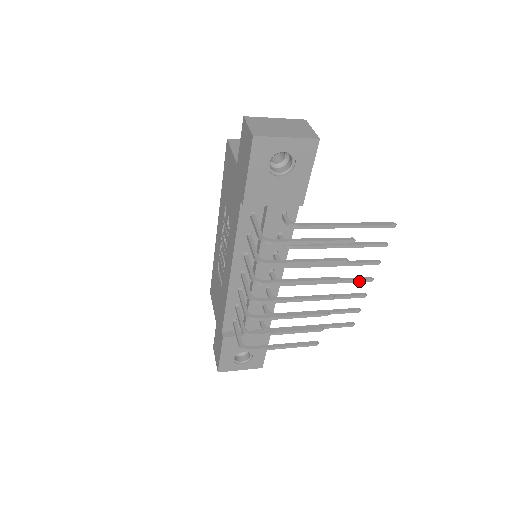
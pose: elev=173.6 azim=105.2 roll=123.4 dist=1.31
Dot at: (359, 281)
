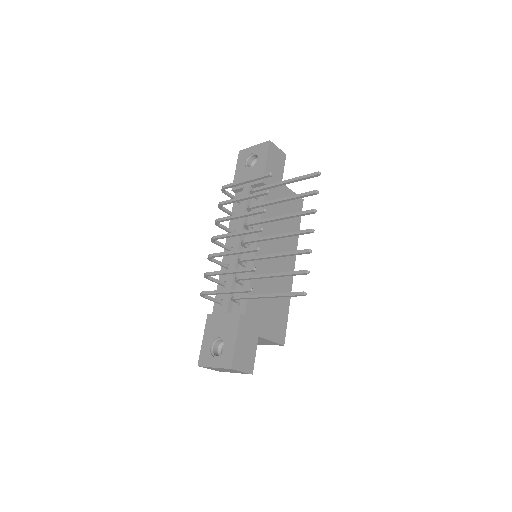
Dot at: (300, 232)
